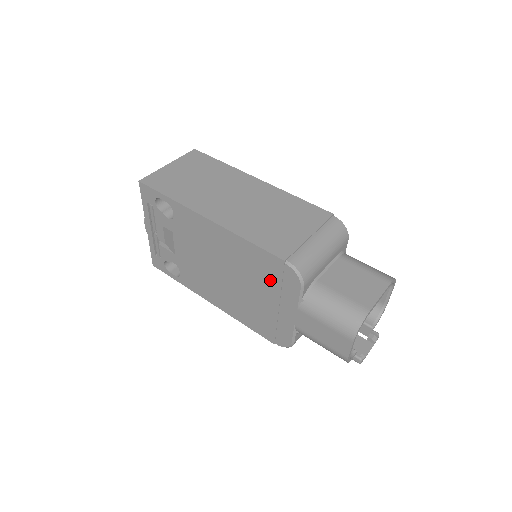
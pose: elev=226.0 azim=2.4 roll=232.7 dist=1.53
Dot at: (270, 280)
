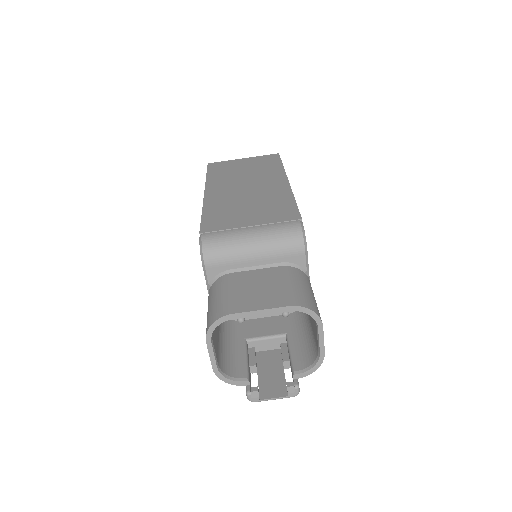
Dot at: occluded
